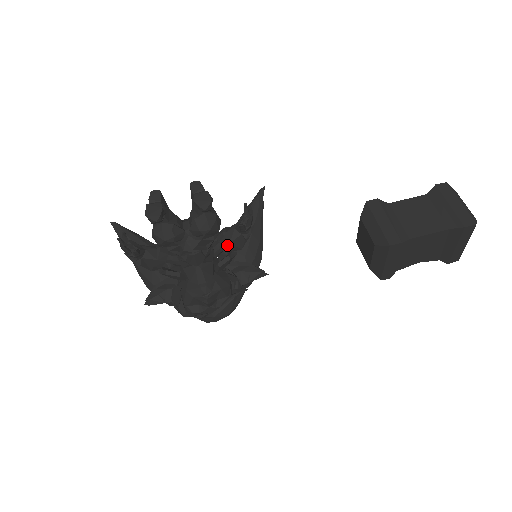
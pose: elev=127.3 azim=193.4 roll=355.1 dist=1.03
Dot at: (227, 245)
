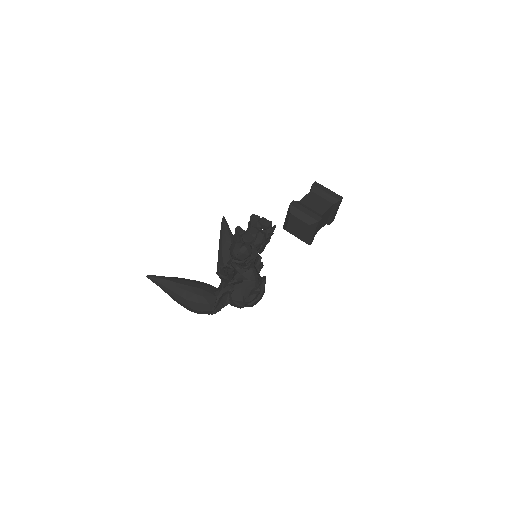
Dot at: (260, 250)
